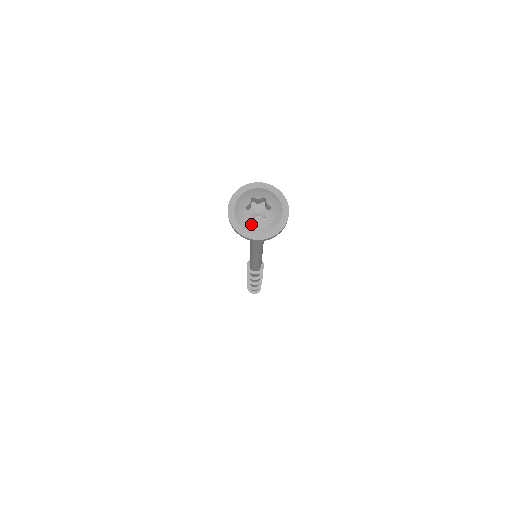
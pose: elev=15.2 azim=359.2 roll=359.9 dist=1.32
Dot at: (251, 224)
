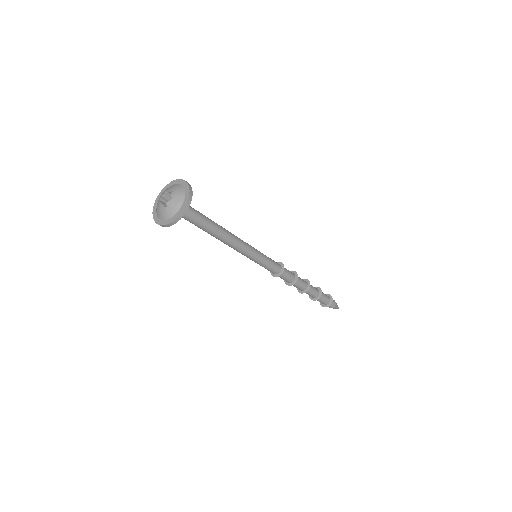
Dot at: (169, 211)
